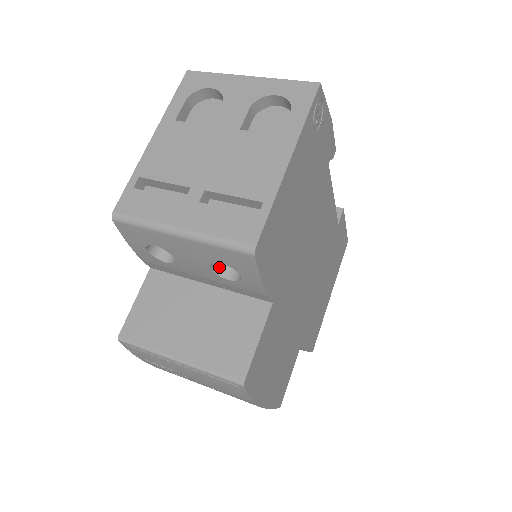
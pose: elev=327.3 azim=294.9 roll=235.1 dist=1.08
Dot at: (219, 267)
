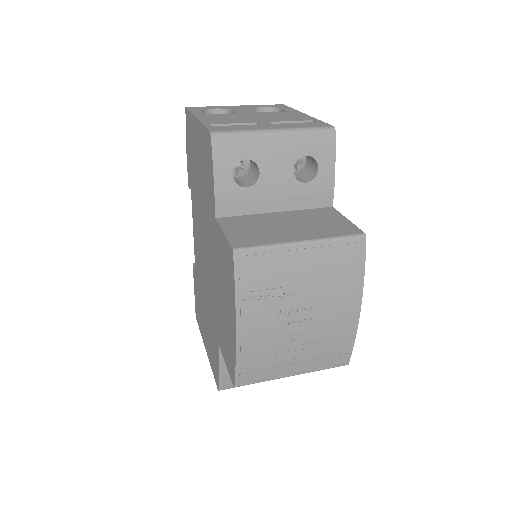
Dot at: (293, 176)
